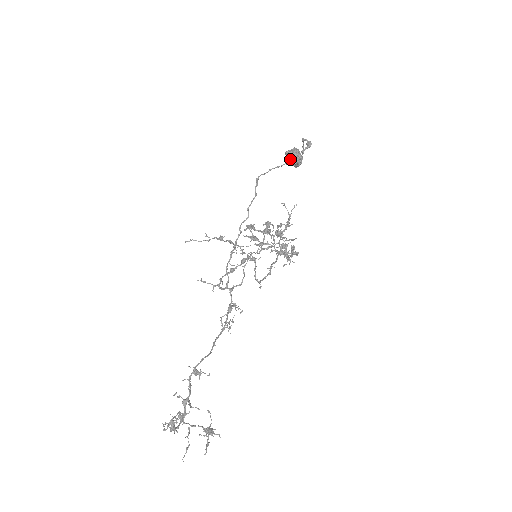
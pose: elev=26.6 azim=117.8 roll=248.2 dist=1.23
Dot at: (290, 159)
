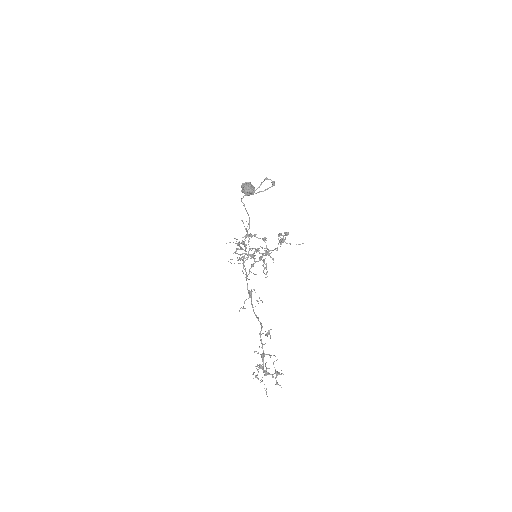
Dot at: (250, 190)
